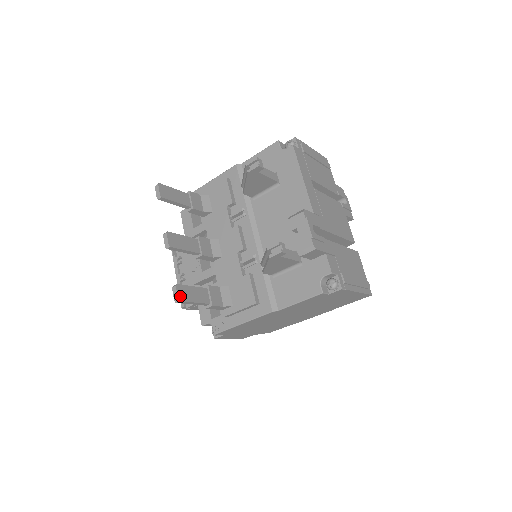
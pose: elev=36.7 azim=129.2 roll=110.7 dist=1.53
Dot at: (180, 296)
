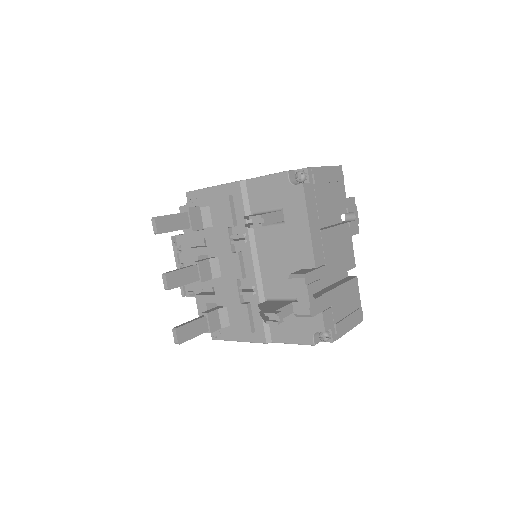
Dot at: (180, 339)
